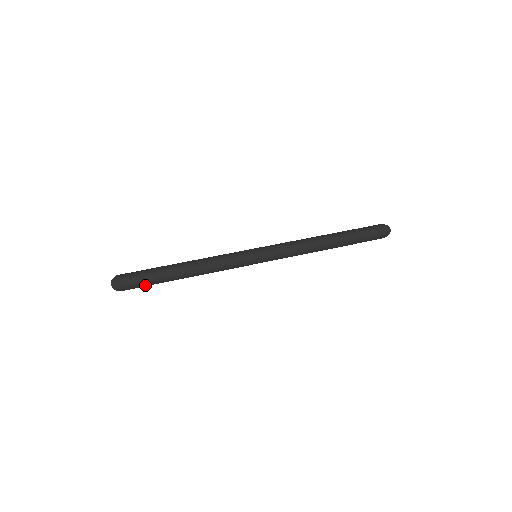
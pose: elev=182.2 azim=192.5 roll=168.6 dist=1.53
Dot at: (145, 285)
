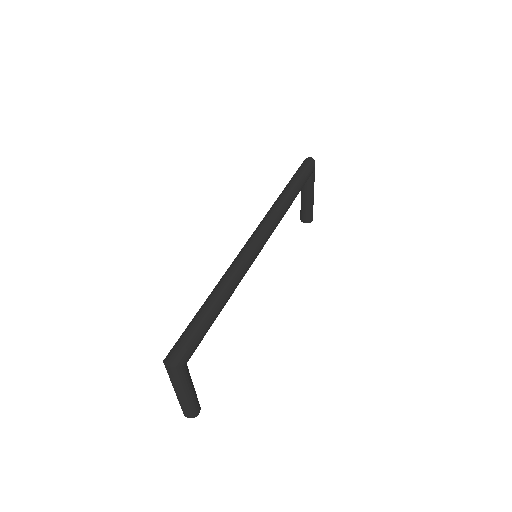
Dot at: (197, 340)
